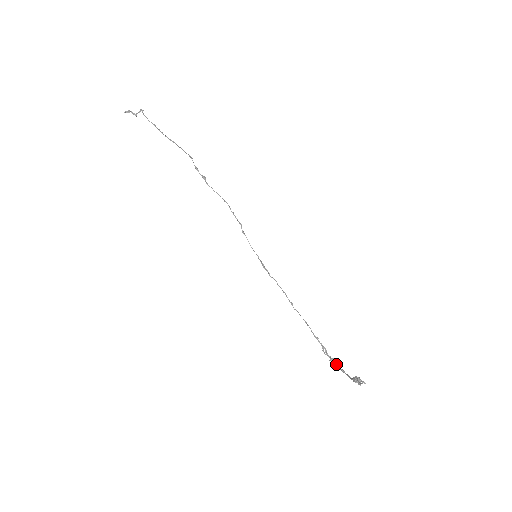
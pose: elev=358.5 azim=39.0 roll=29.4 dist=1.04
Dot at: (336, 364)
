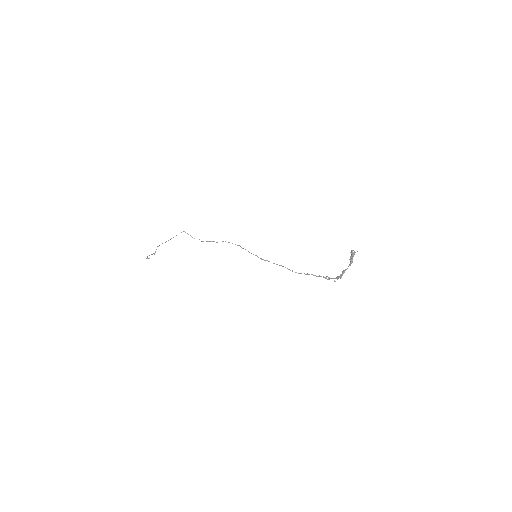
Dot at: (338, 276)
